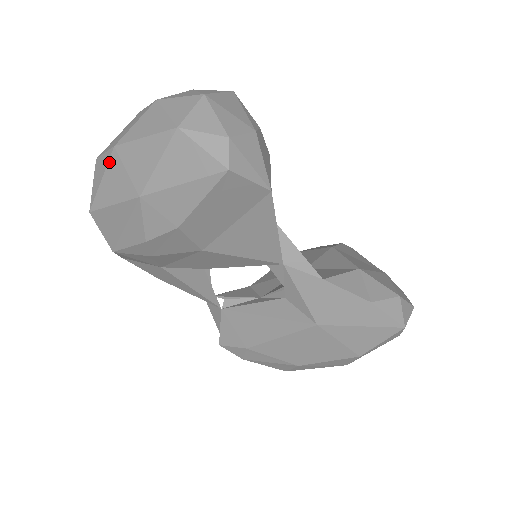
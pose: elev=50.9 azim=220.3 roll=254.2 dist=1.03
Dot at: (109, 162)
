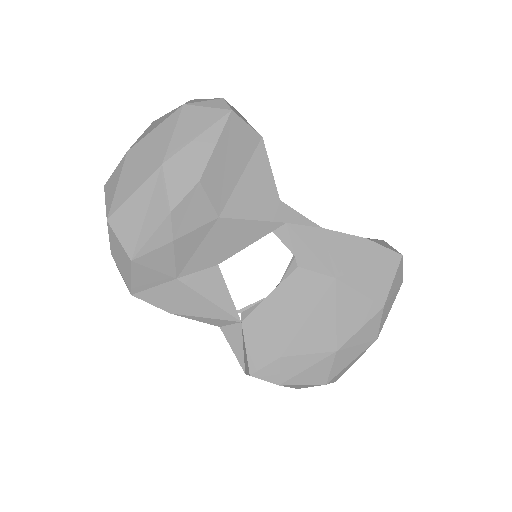
Dot at: (124, 165)
